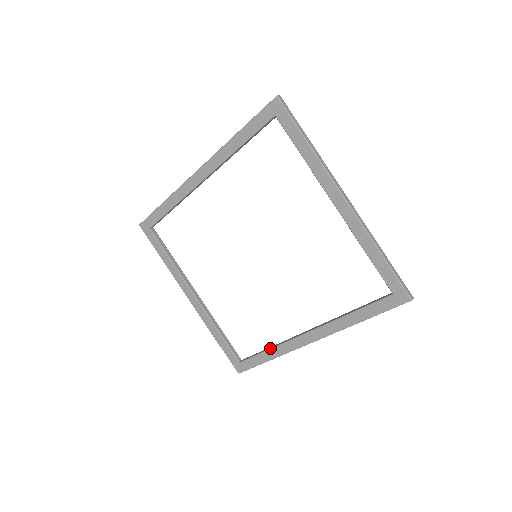
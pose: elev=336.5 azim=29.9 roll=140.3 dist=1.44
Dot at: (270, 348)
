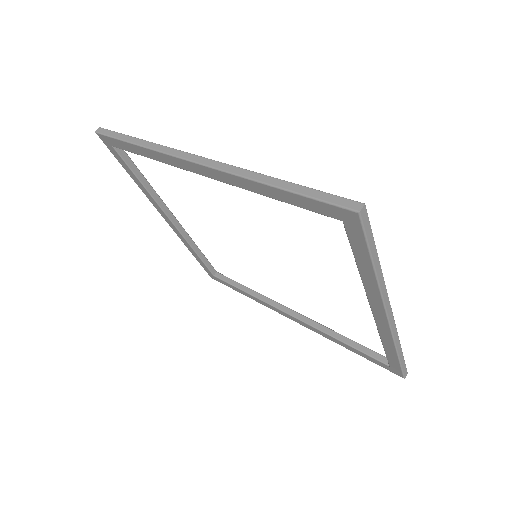
Dot at: (249, 293)
